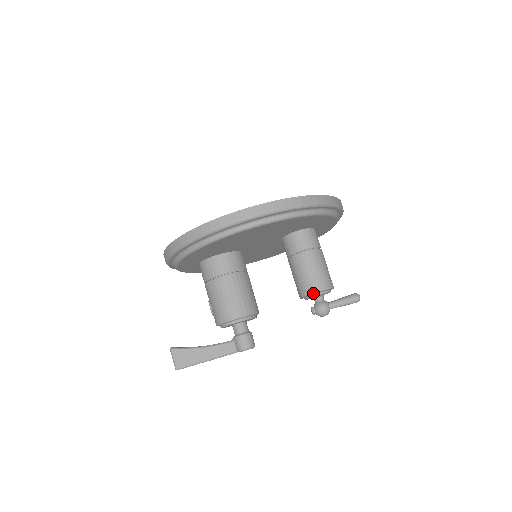
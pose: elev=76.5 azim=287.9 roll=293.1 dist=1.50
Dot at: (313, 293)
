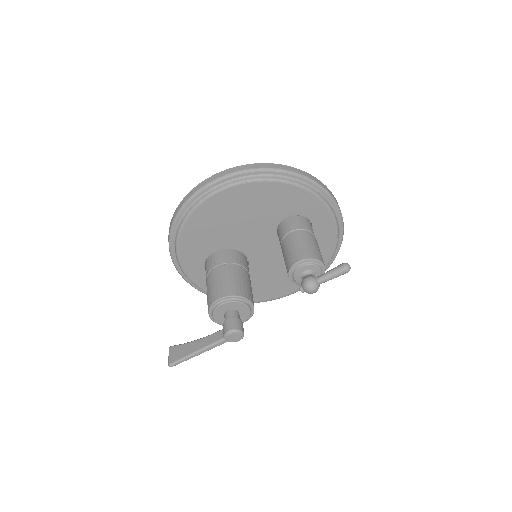
Dot at: (295, 264)
